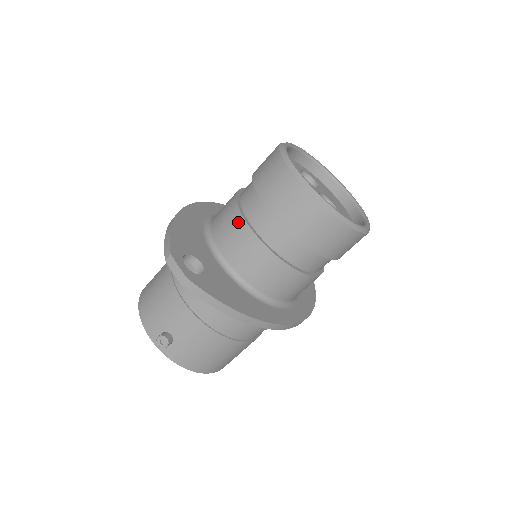
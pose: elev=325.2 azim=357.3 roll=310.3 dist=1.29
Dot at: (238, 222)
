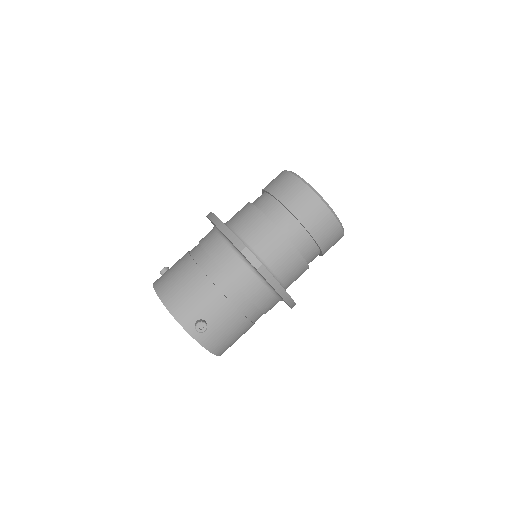
Dot at: (268, 226)
